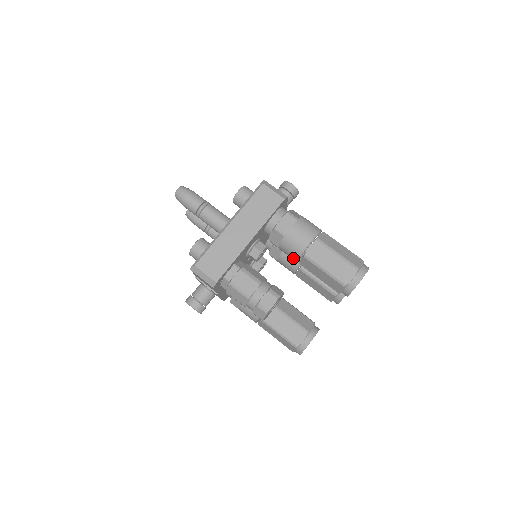
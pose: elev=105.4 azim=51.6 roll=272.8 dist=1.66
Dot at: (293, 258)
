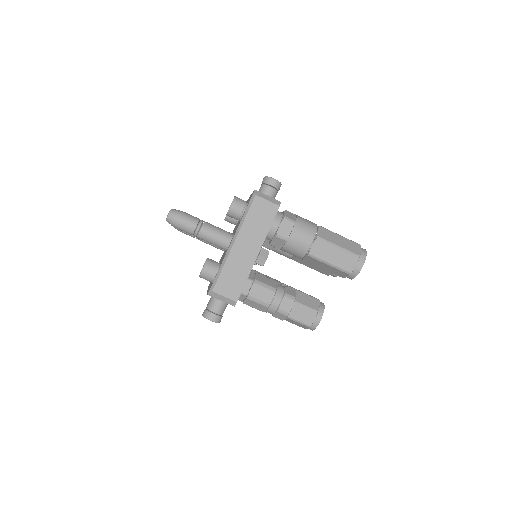
Dot at: occluded
